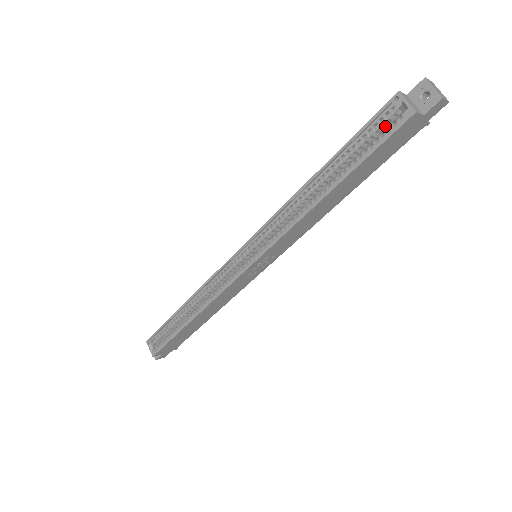
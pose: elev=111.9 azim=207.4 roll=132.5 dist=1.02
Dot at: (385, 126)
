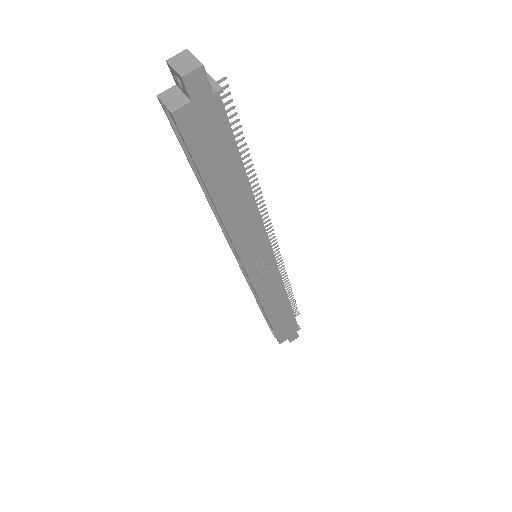
Dot at: occluded
